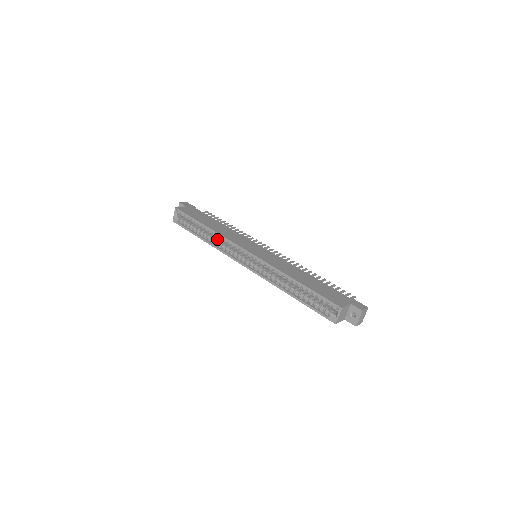
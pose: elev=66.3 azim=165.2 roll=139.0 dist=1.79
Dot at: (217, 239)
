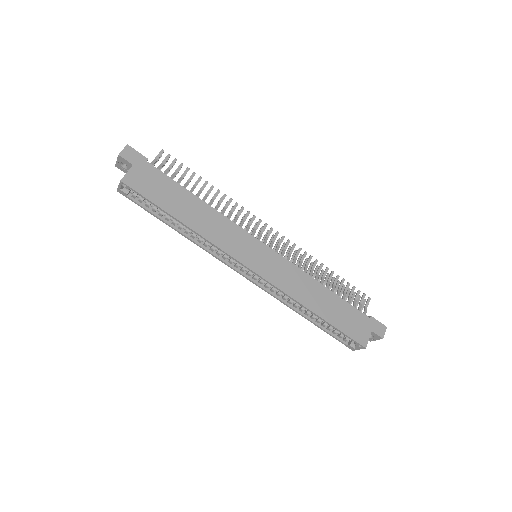
Dot at: occluded
